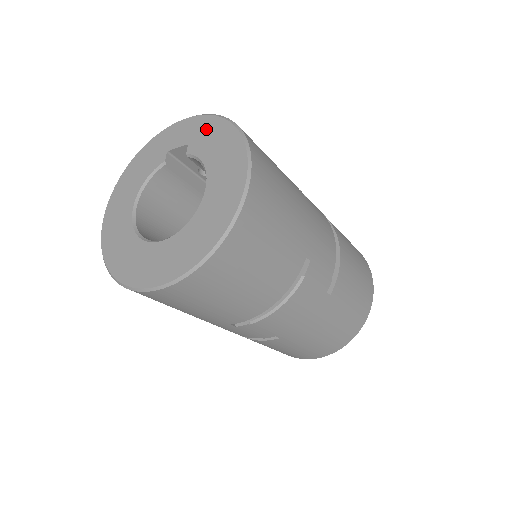
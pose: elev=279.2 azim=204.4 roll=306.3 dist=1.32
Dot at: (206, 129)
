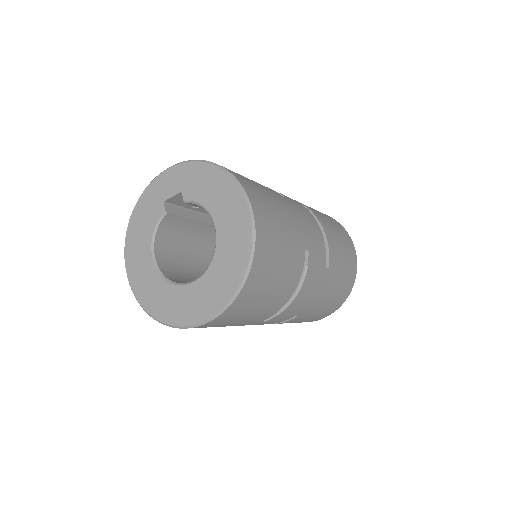
Dot at: (193, 175)
